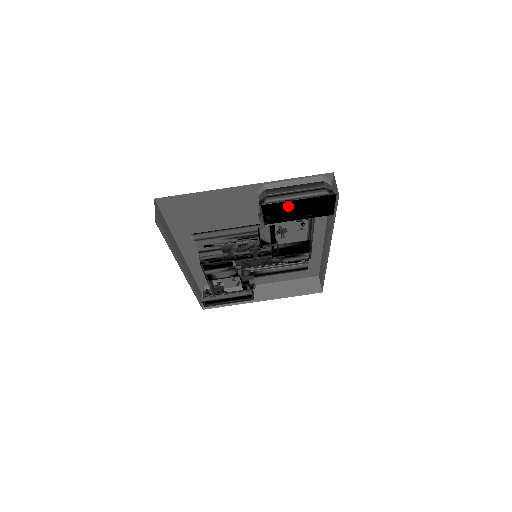
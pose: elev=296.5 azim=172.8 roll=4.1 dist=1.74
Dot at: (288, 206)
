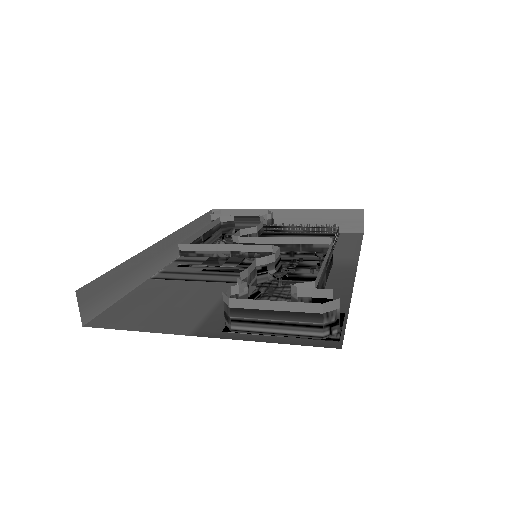
Dot at: occluded
